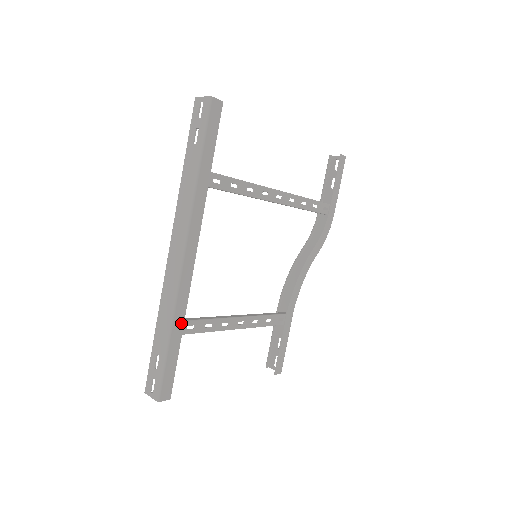
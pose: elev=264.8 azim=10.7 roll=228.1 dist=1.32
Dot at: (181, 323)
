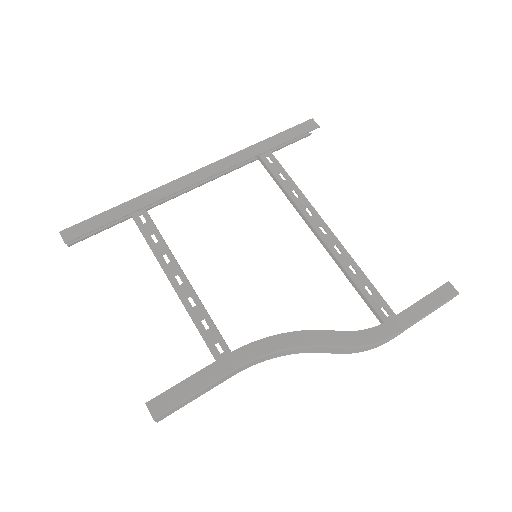
Dot at: (141, 205)
